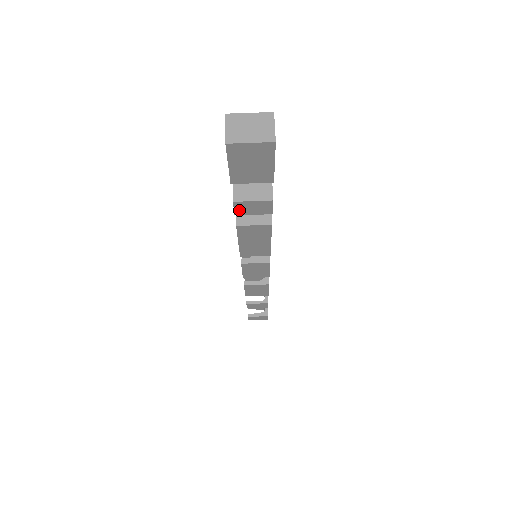
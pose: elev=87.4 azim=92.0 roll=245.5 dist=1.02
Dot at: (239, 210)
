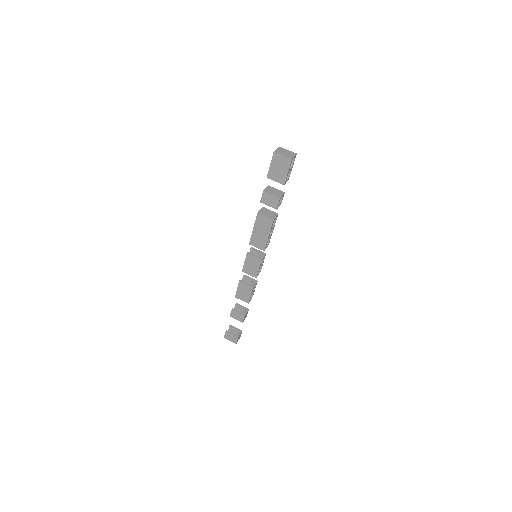
Dot at: (263, 199)
